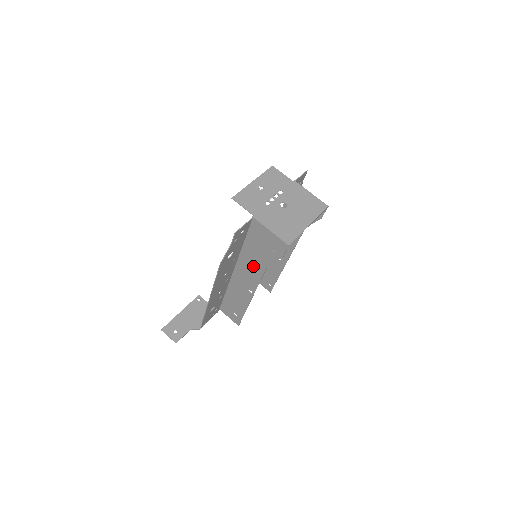
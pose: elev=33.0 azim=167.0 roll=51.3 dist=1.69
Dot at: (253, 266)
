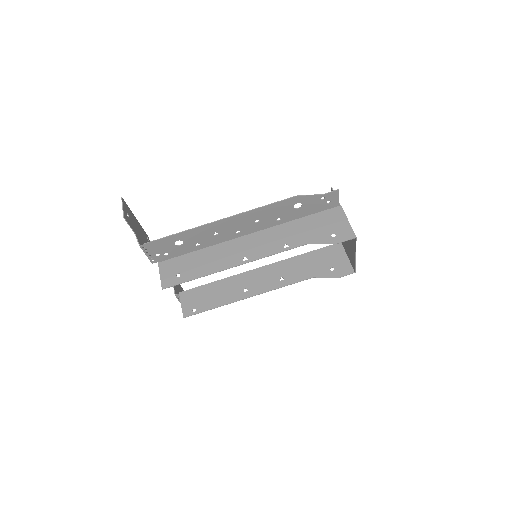
Dot at: (286, 238)
